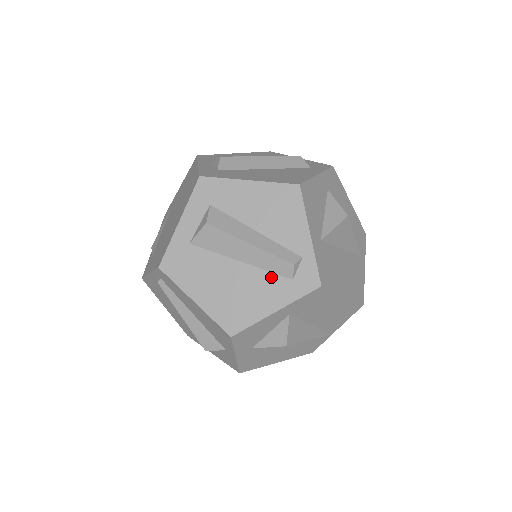
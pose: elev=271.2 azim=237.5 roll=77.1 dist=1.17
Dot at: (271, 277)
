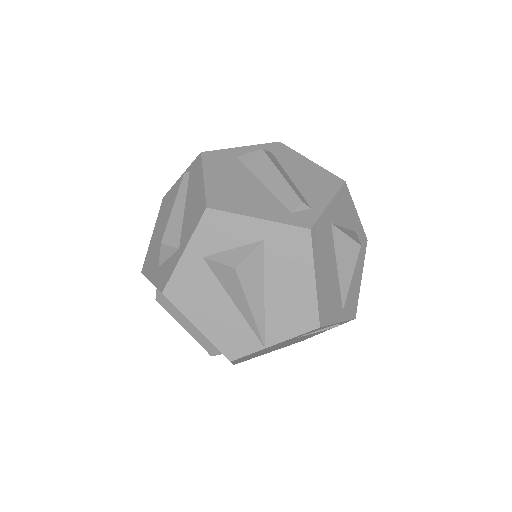
Dot at: (276, 202)
